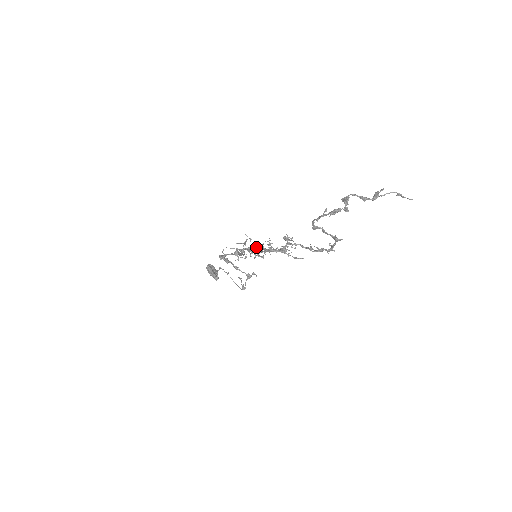
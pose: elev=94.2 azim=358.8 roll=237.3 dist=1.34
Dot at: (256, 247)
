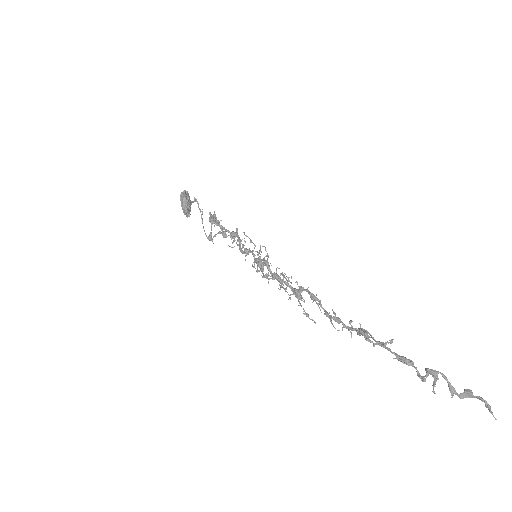
Dot at: (267, 265)
